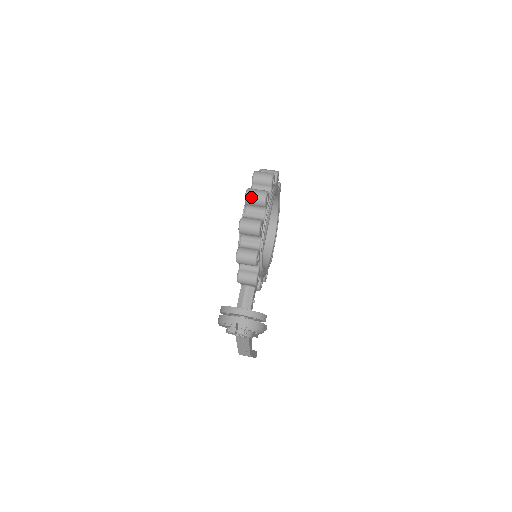
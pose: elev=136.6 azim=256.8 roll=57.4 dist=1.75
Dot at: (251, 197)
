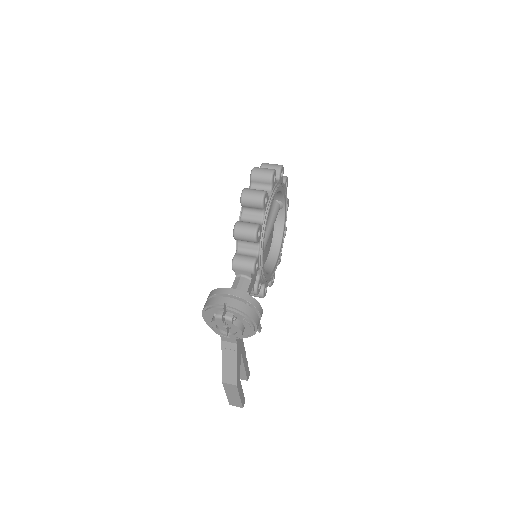
Dot at: (257, 172)
